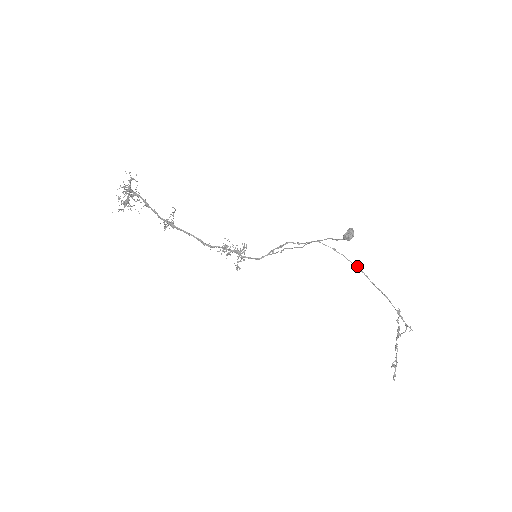
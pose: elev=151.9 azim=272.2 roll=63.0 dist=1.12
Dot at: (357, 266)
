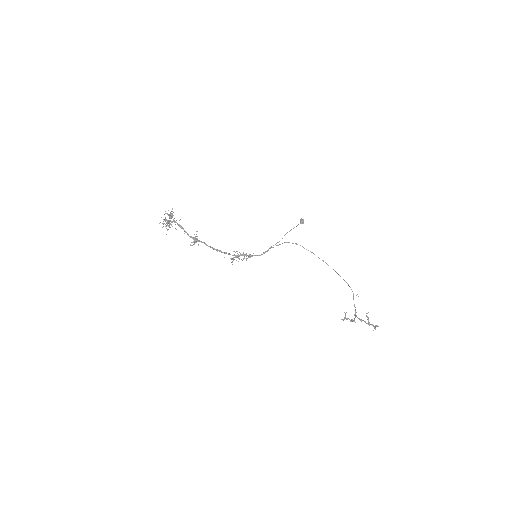
Dot at: (311, 252)
